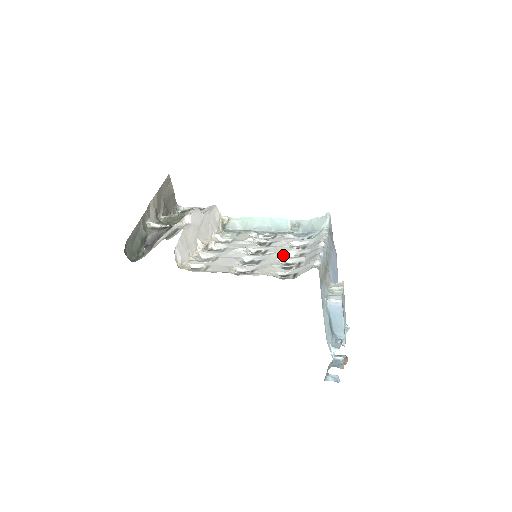
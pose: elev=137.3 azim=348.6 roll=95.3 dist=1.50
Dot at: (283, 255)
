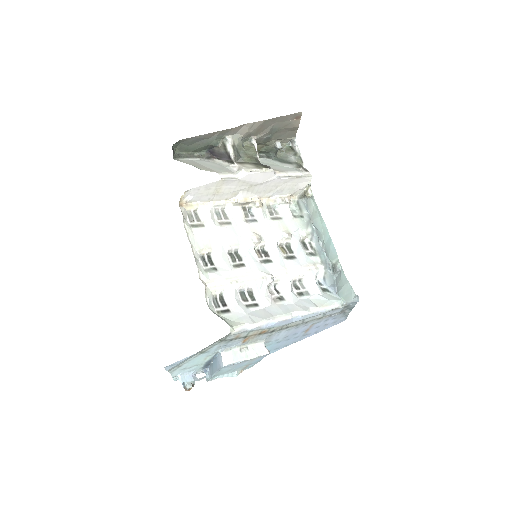
Dot at: (265, 282)
